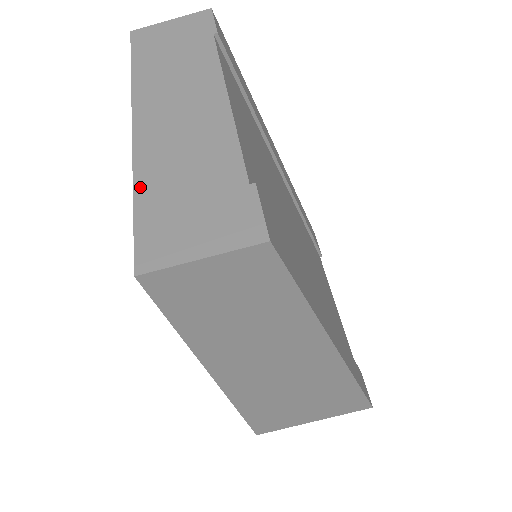
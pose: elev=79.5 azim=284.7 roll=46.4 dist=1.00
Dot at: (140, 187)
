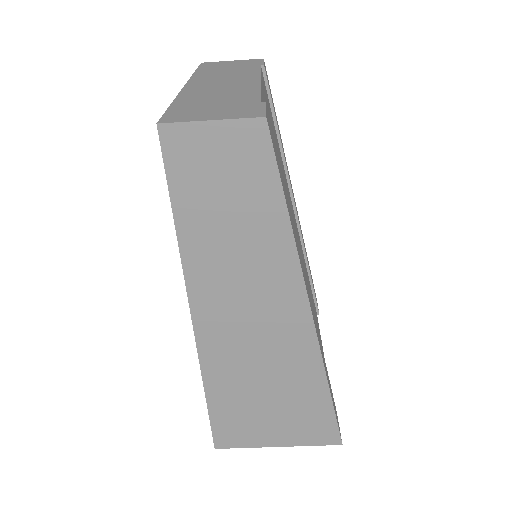
Dot at: (179, 101)
